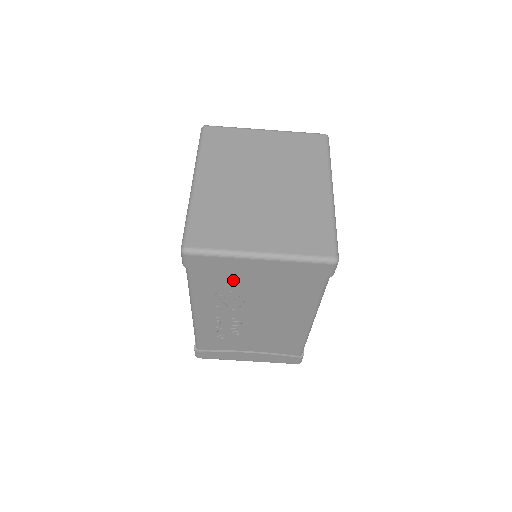
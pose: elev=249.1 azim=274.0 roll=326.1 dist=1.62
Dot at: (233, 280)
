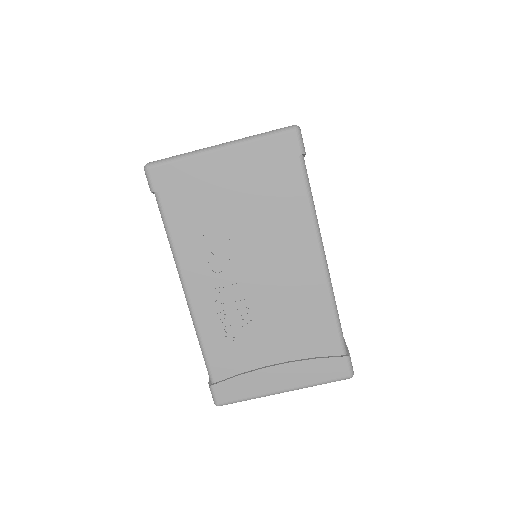
Dot at: (207, 202)
